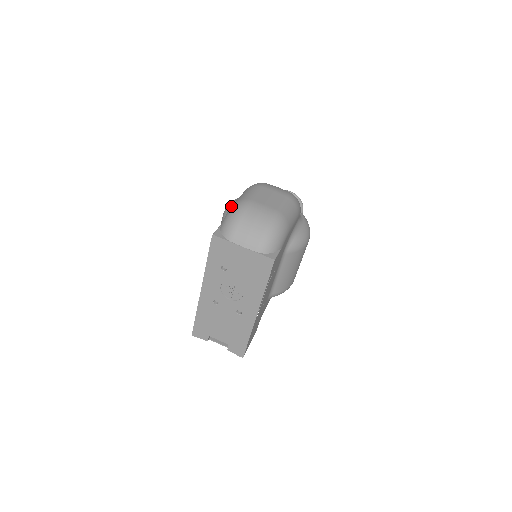
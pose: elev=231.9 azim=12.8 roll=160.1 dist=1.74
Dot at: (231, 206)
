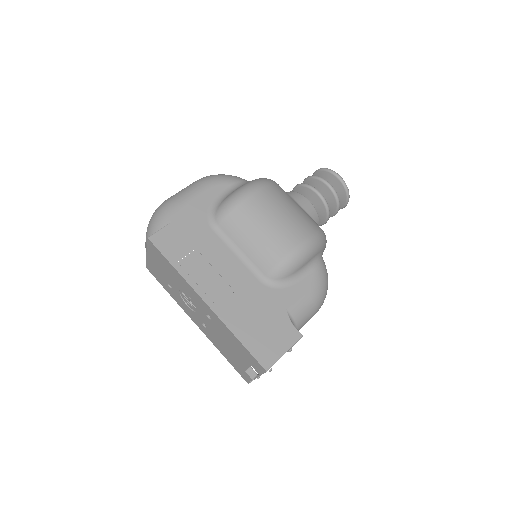
Dot at: occluded
